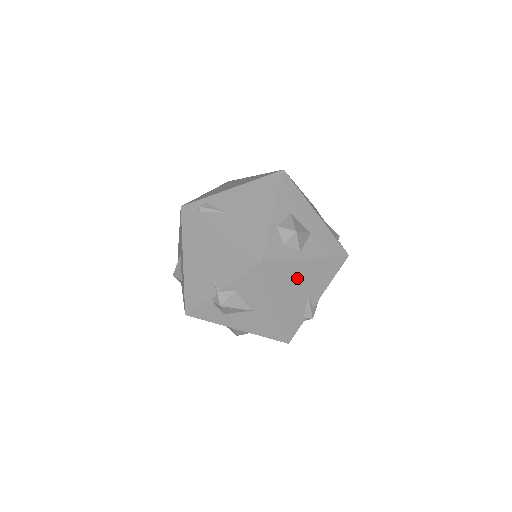
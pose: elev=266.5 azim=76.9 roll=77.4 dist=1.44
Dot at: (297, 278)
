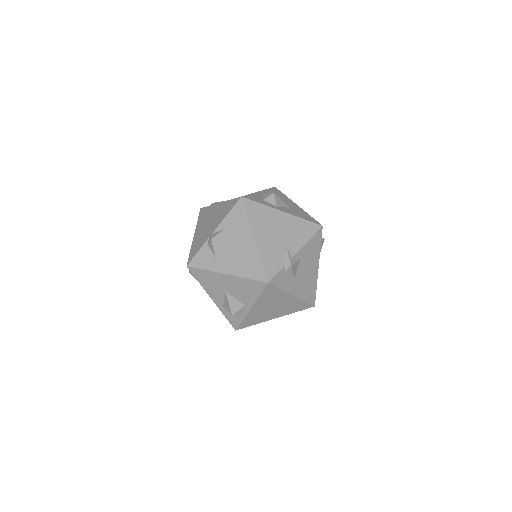
Dot at: (274, 223)
